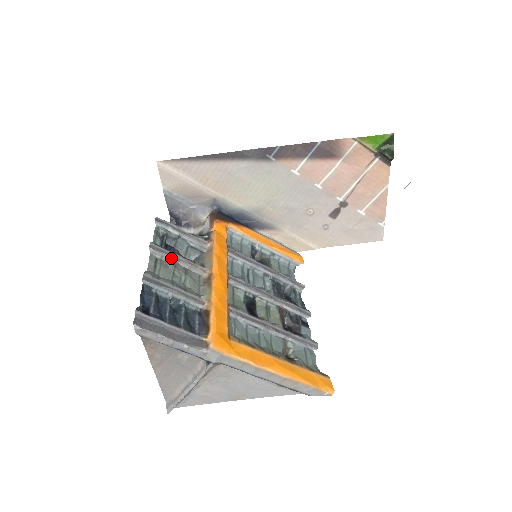
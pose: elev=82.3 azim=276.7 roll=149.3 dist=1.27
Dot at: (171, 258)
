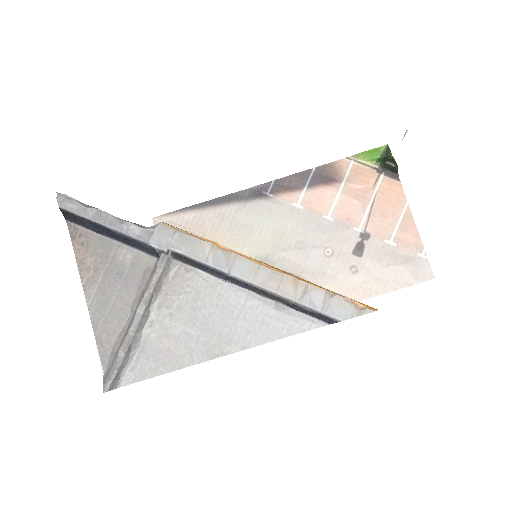
Dot at: occluded
